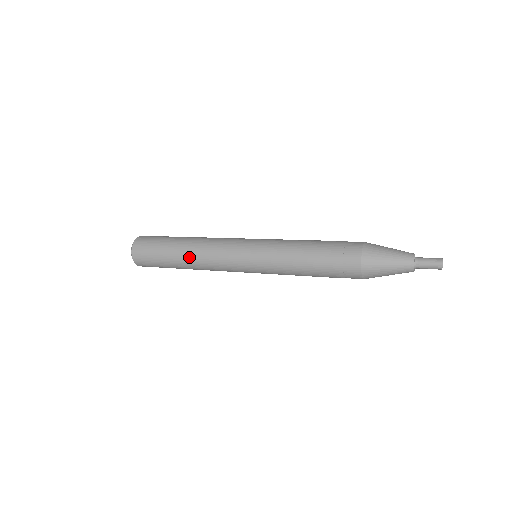
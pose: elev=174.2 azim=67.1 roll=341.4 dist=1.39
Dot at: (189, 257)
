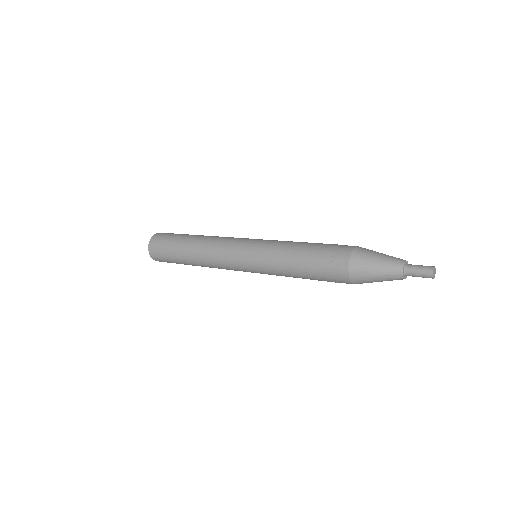
Dot at: (195, 250)
